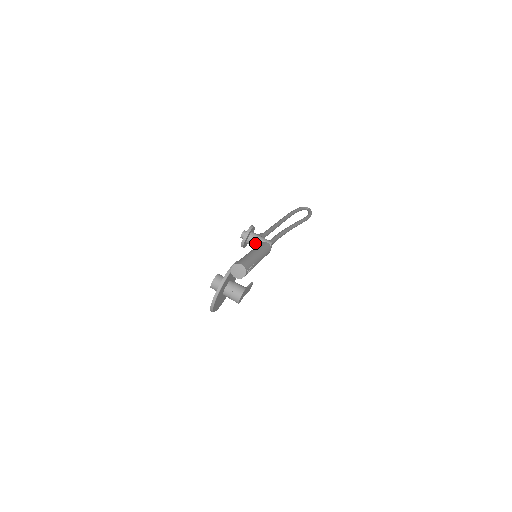
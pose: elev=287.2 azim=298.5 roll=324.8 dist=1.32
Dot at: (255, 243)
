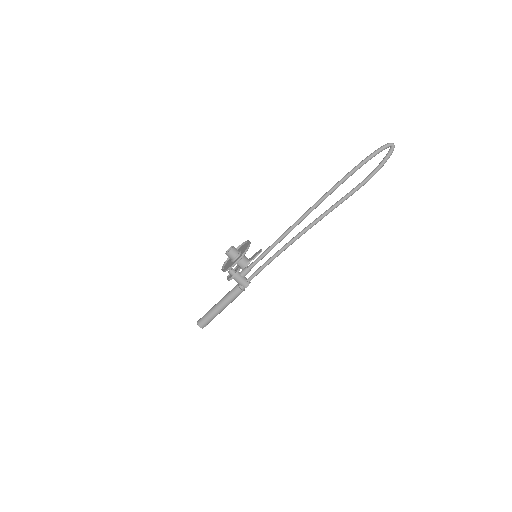
Dot at: (236, 281)
